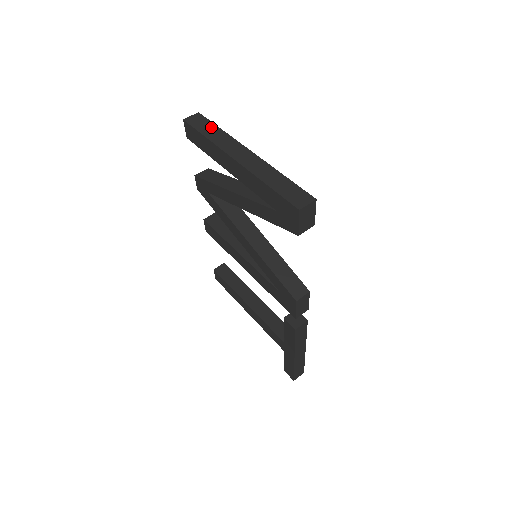
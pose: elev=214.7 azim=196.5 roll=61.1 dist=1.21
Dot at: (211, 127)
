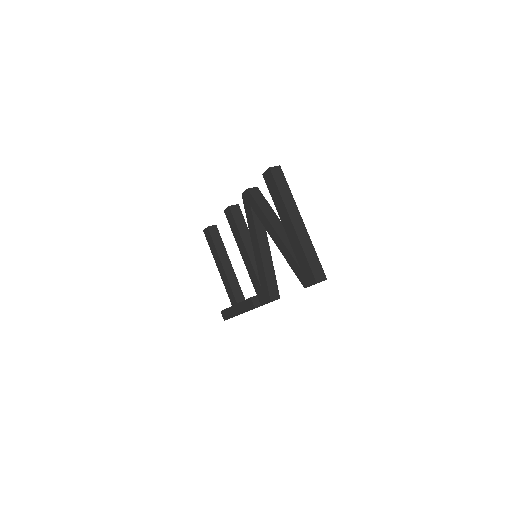
Dot at: (285, 186)
